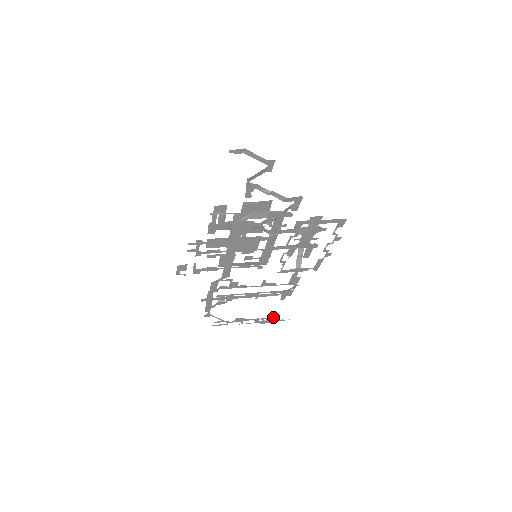
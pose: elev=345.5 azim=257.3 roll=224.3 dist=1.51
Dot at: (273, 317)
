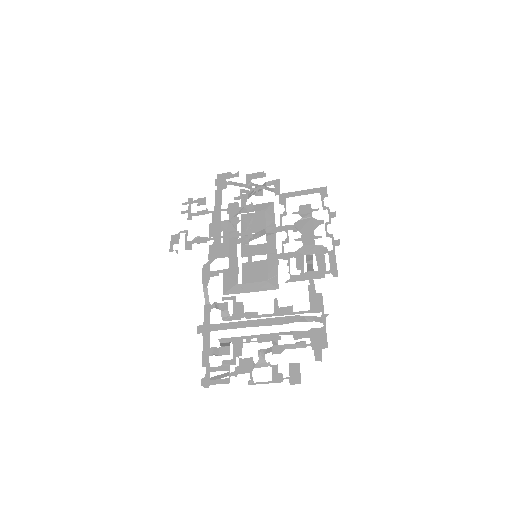
Dot at: (298, 363)
